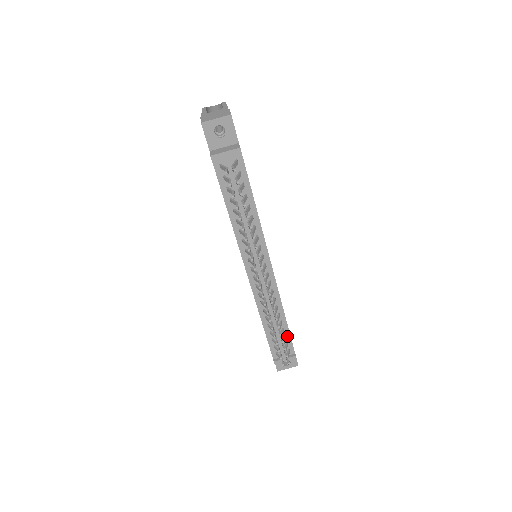
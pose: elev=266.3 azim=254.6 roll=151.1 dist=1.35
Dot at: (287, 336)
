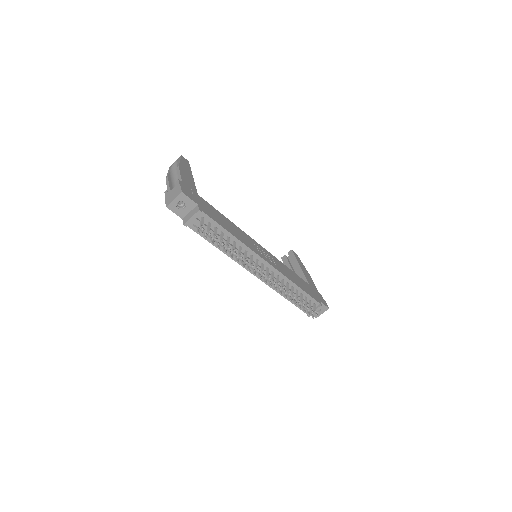
Dot at: (307, 296)
